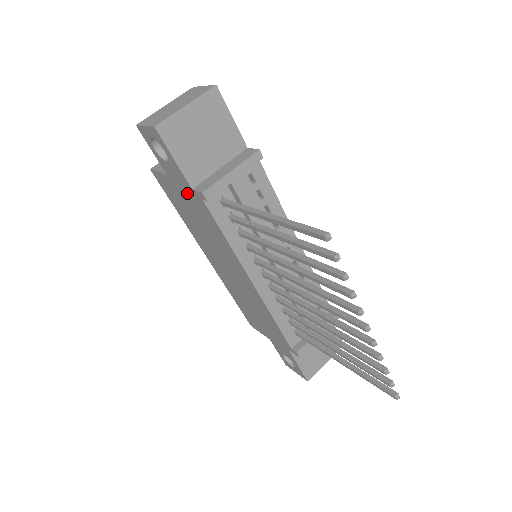
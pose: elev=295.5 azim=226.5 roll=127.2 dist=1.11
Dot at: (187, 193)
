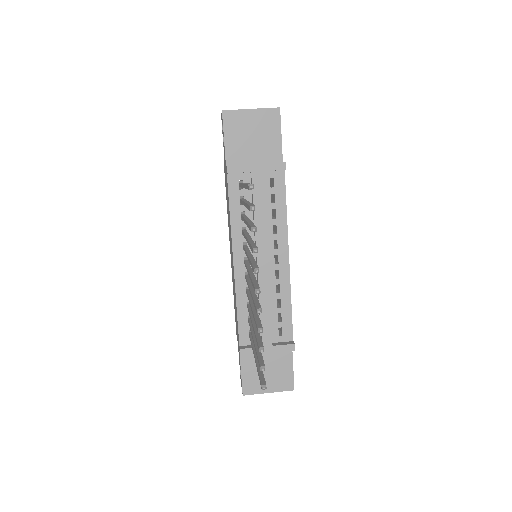
Dot at: occluded
